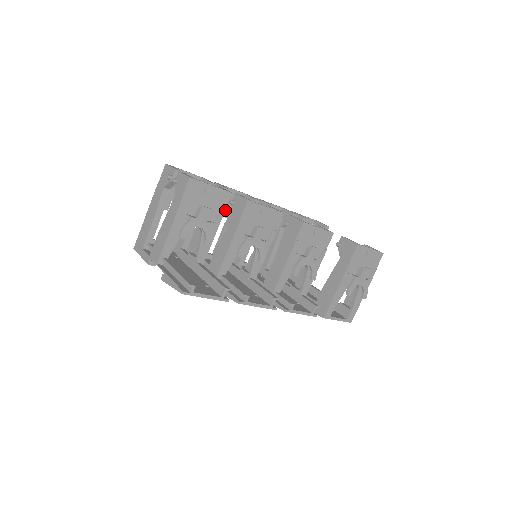
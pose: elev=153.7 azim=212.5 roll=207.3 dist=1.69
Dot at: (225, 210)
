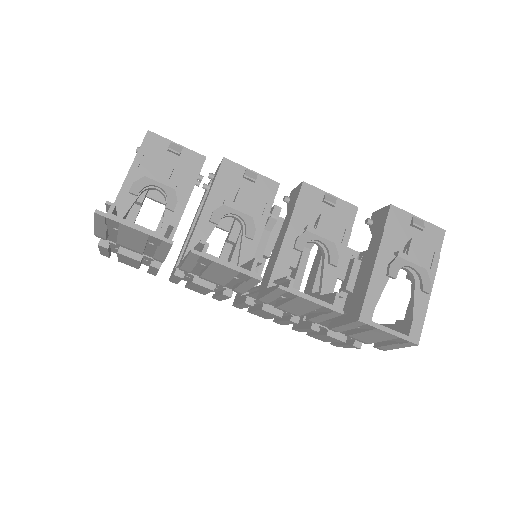
Dot at: (224, 220)
